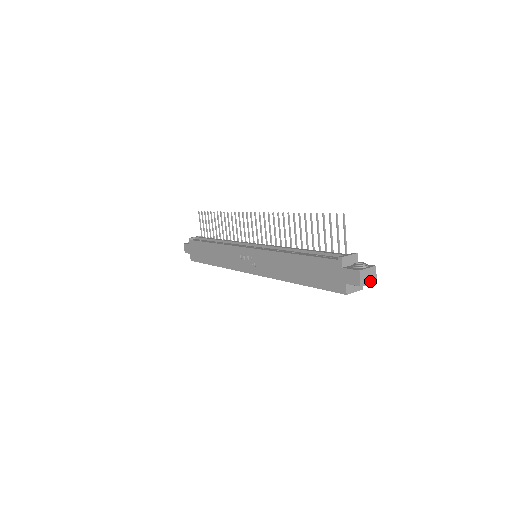
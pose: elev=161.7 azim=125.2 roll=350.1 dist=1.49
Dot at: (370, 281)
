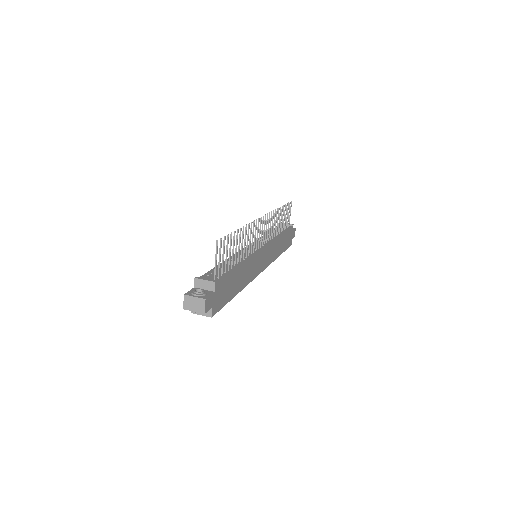
Dot at: (196, 310)
